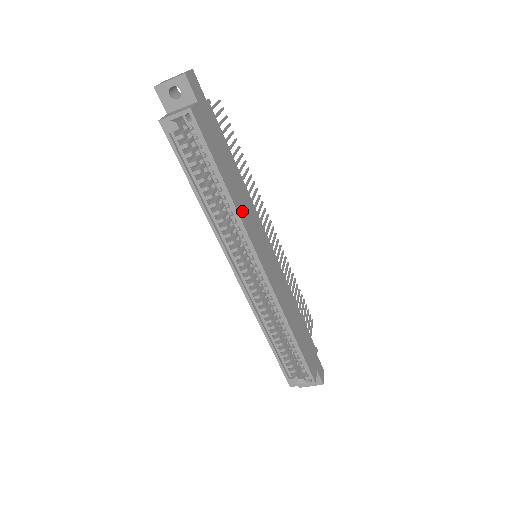
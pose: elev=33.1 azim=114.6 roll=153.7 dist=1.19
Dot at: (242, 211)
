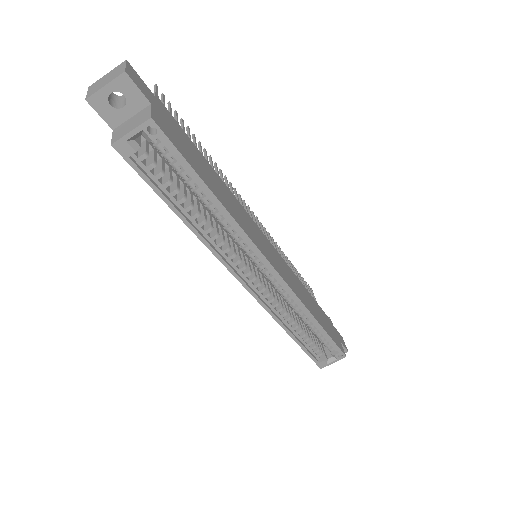
Dot at: (237, 217)
